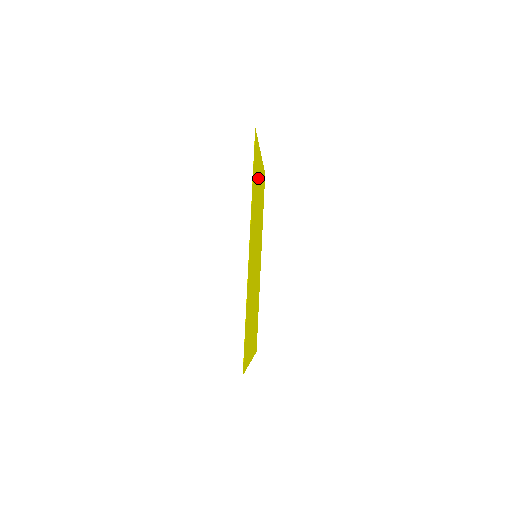
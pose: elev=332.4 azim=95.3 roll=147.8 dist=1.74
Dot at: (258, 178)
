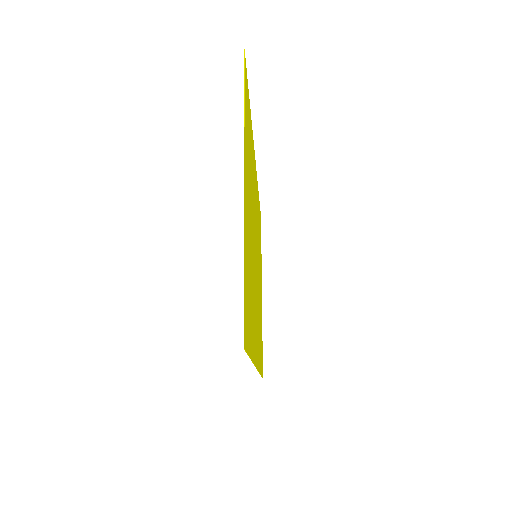
Dot at: (260, 266)
